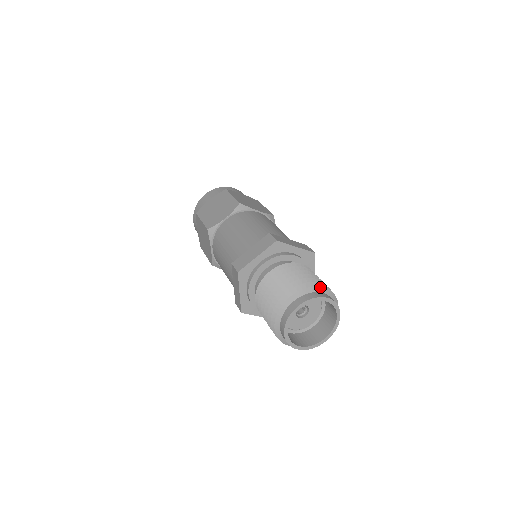
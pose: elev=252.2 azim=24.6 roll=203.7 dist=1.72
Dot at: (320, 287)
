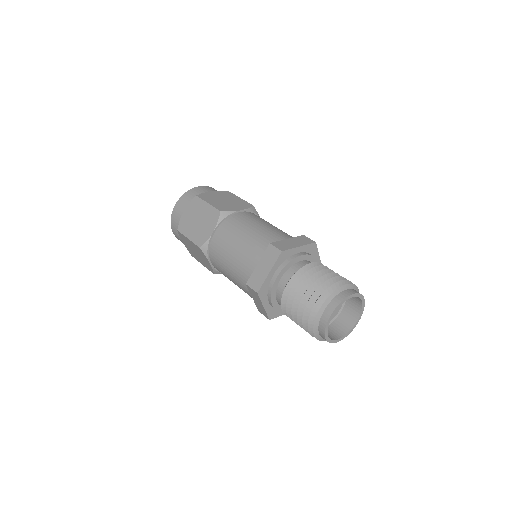
Dot at: (358, 290)
